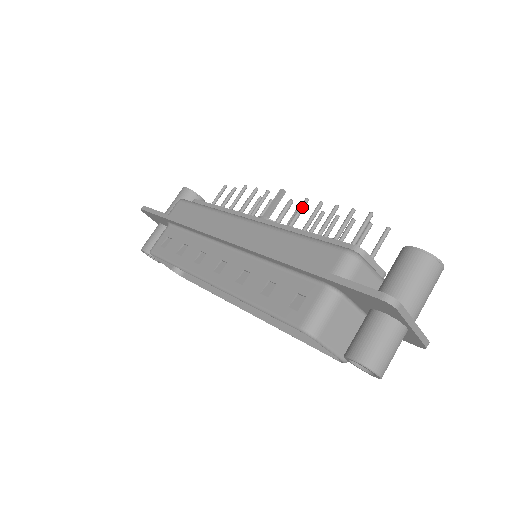
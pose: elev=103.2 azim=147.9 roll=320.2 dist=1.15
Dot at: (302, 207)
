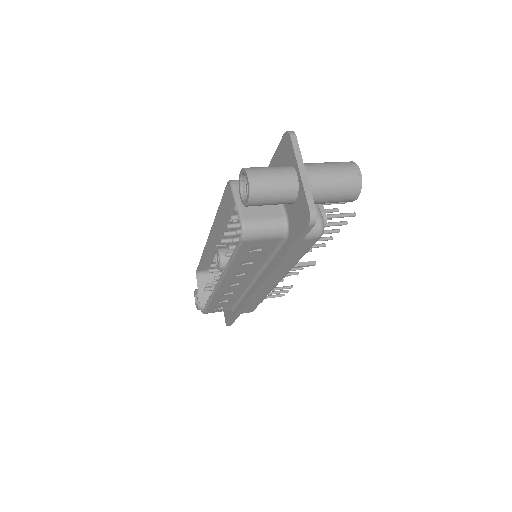
Dot at: occluded
